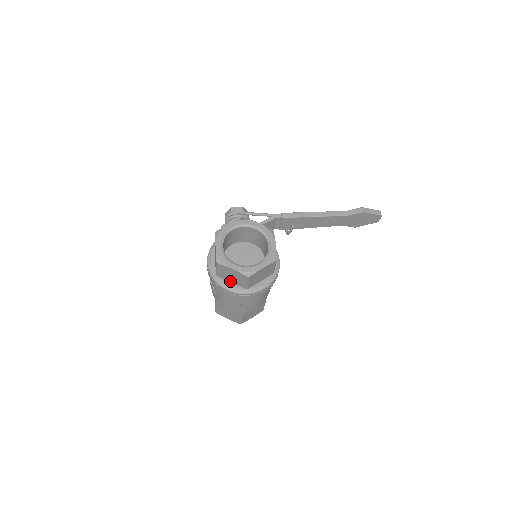
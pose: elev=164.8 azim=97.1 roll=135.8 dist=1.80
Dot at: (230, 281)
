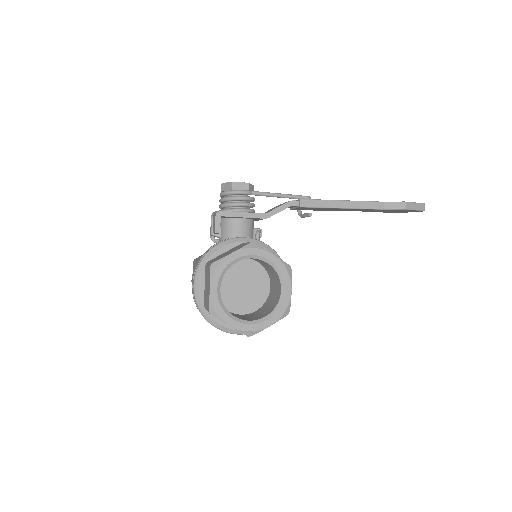
Dot at: occluded
